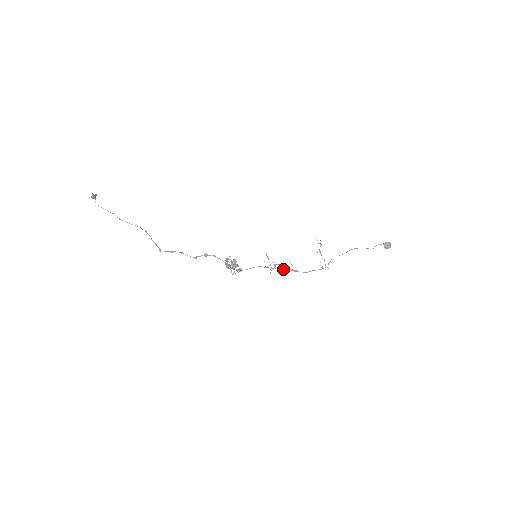
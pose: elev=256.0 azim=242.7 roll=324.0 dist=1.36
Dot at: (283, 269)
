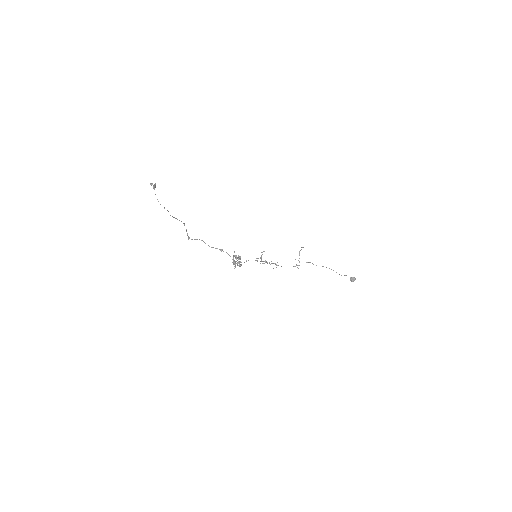
Dot at: (269, 262)
